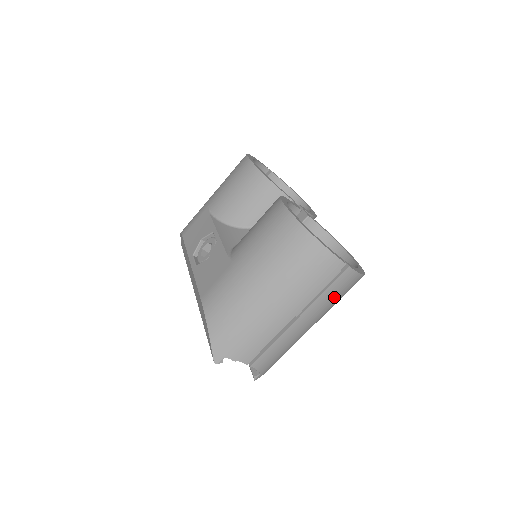
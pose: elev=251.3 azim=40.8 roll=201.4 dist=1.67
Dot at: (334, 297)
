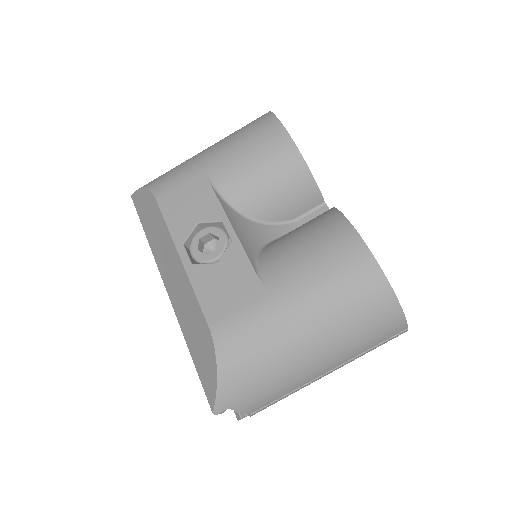
Dot at: occluded
